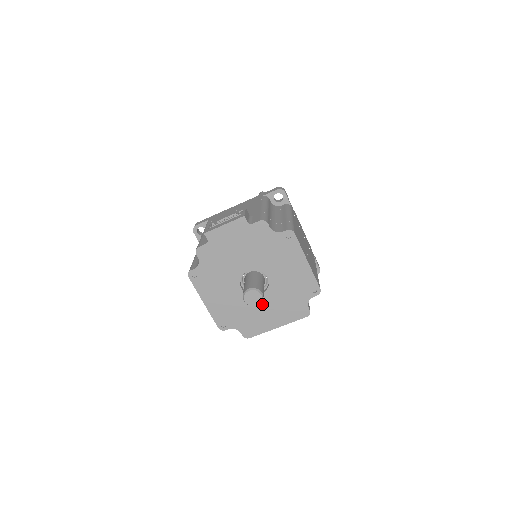
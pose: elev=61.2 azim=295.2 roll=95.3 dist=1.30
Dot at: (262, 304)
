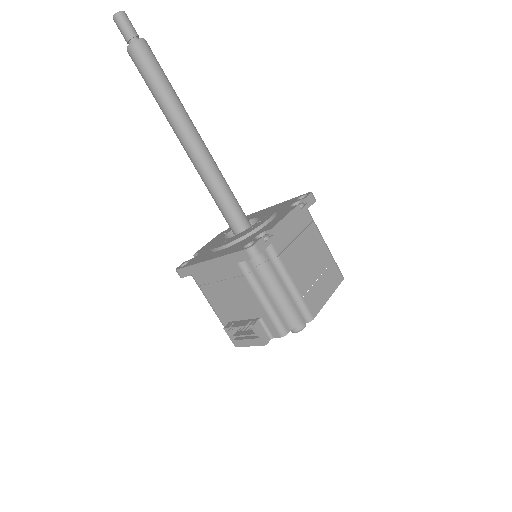
Dot at: occluded
